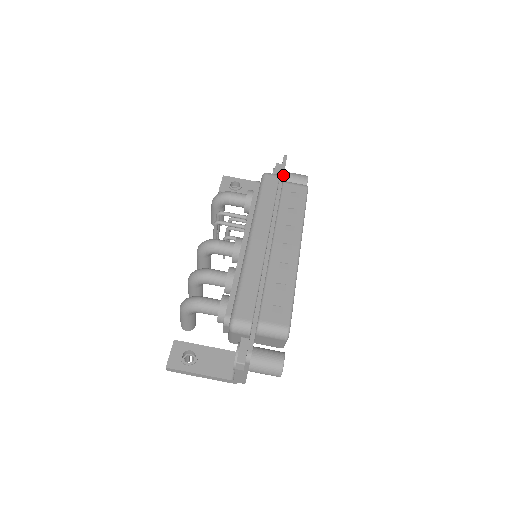
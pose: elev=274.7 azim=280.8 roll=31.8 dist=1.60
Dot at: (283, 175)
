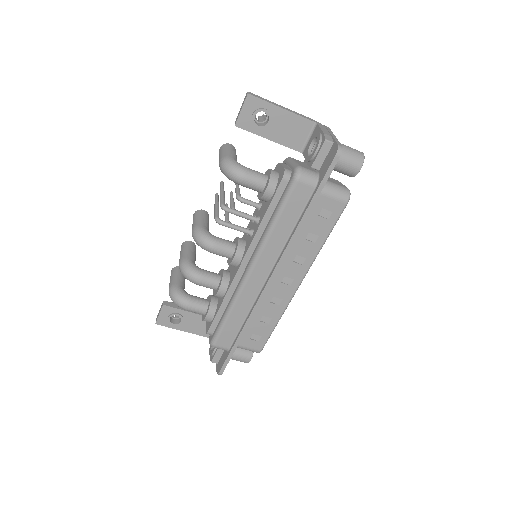
Dot at: occluded
